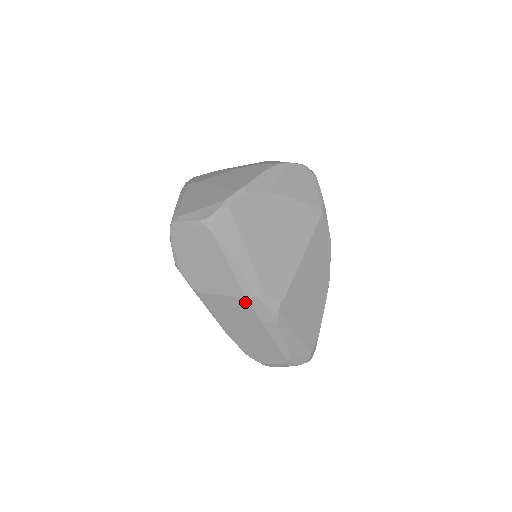
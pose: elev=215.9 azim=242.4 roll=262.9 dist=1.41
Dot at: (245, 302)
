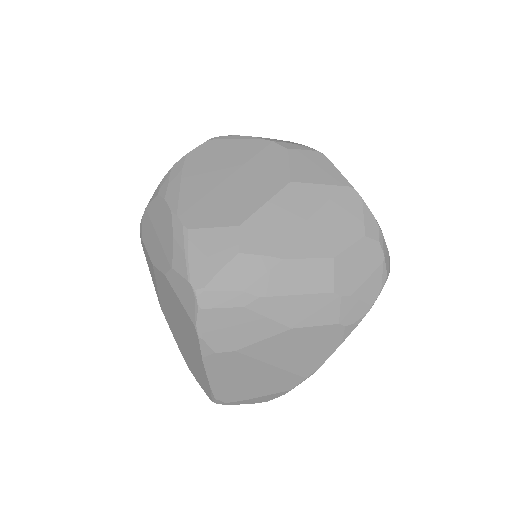
Dot at: occluded
